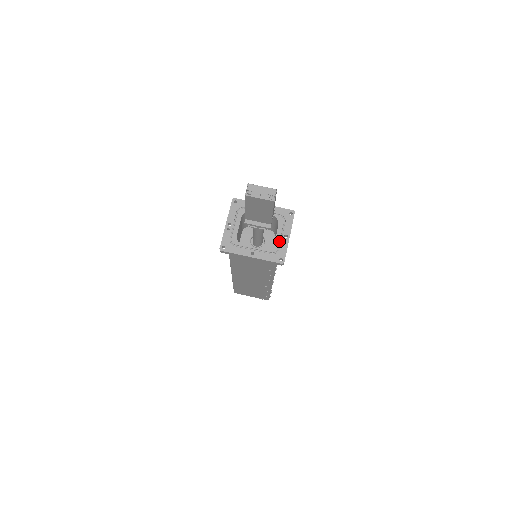
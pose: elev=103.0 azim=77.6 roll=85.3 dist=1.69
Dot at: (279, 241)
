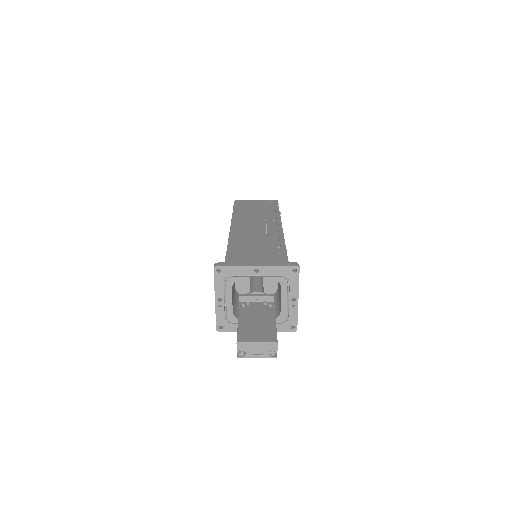
Dot at: (286, 307)
